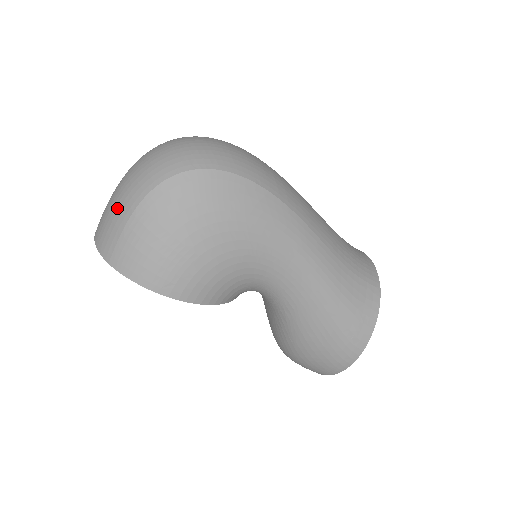
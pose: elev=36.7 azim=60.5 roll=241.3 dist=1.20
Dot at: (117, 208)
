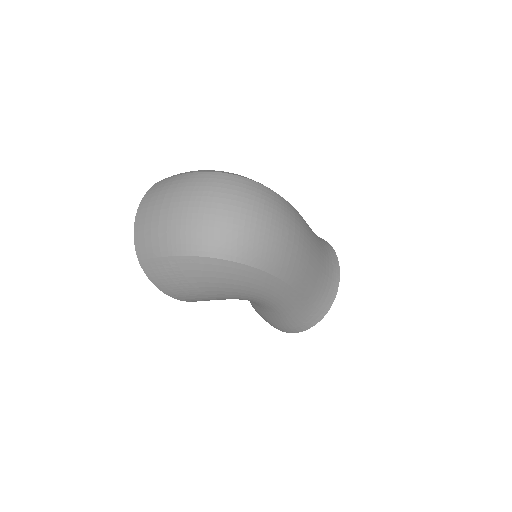
Dot at: (158, 237)
